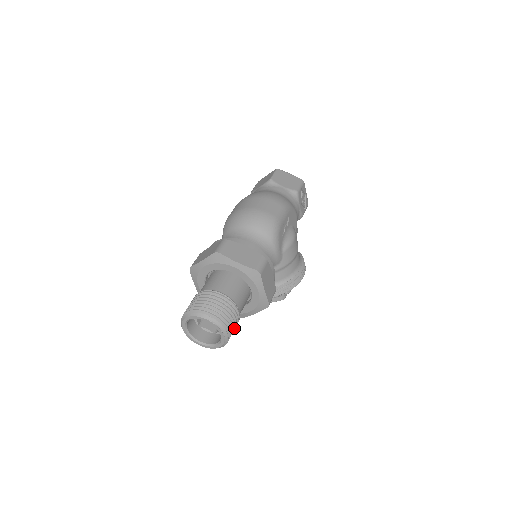
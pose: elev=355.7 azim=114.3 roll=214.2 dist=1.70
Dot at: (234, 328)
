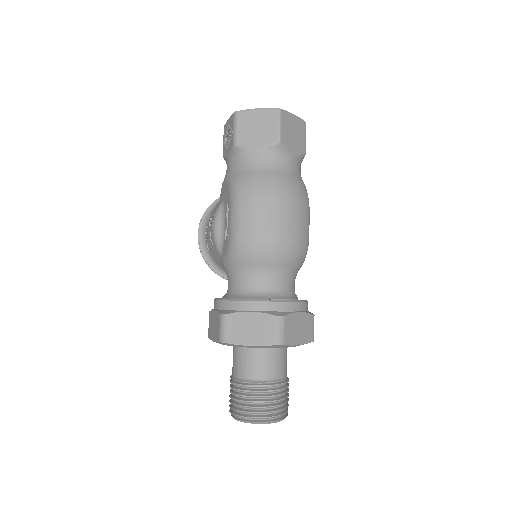
Dot at: occluded
